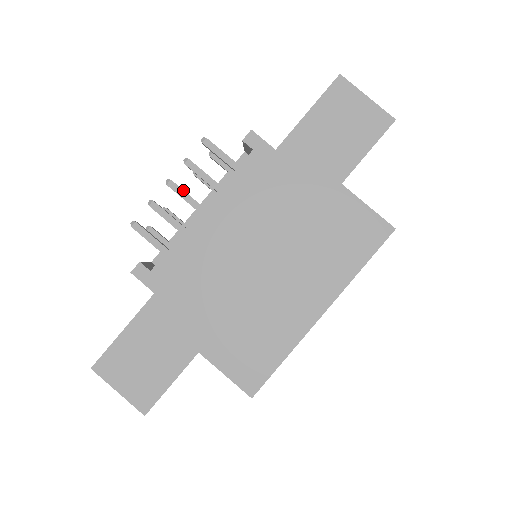
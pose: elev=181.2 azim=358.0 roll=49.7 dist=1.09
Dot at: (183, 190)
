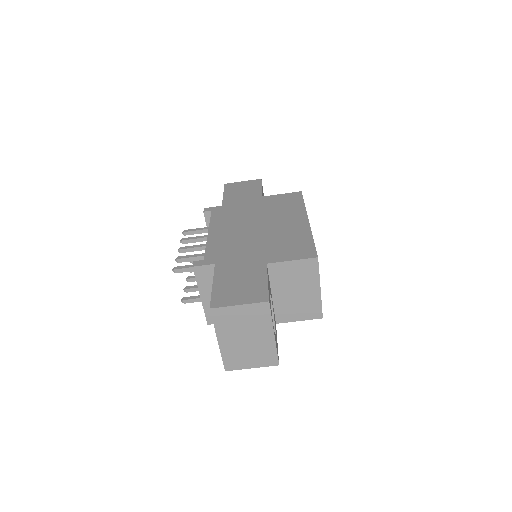
Dot at: (190, 246)
